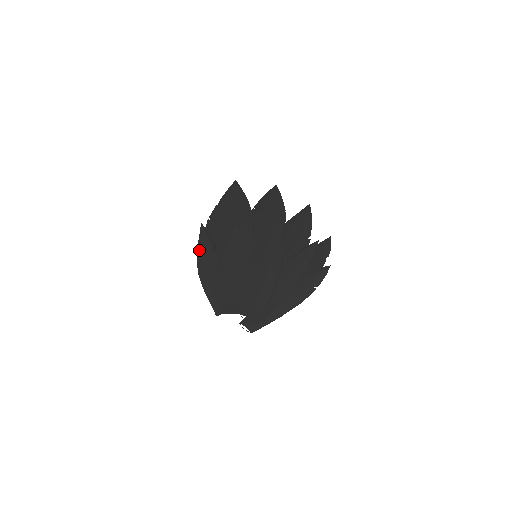
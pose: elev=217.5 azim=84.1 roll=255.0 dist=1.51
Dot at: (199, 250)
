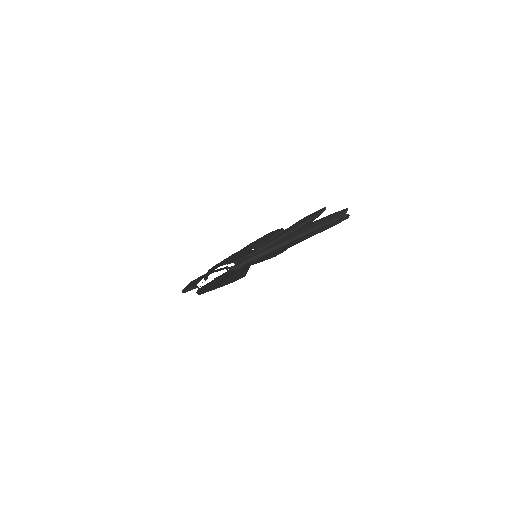
Dot at: occluded
